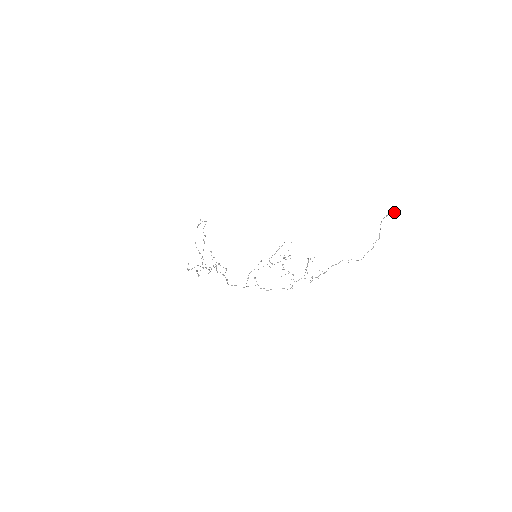
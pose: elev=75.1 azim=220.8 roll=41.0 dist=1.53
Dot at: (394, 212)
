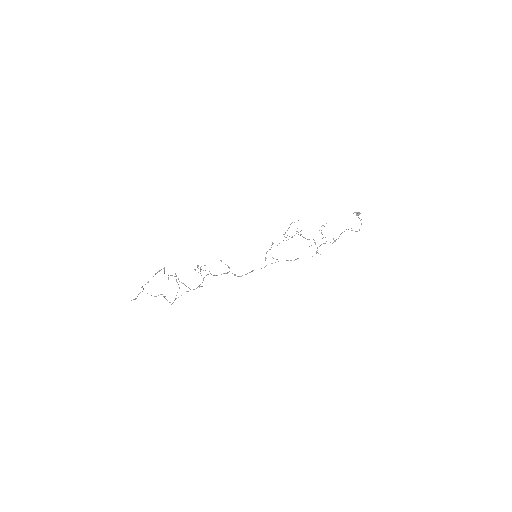
Dot at: (357, 212)
